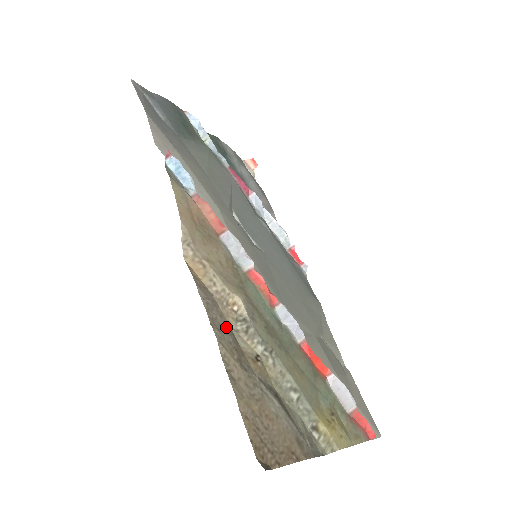
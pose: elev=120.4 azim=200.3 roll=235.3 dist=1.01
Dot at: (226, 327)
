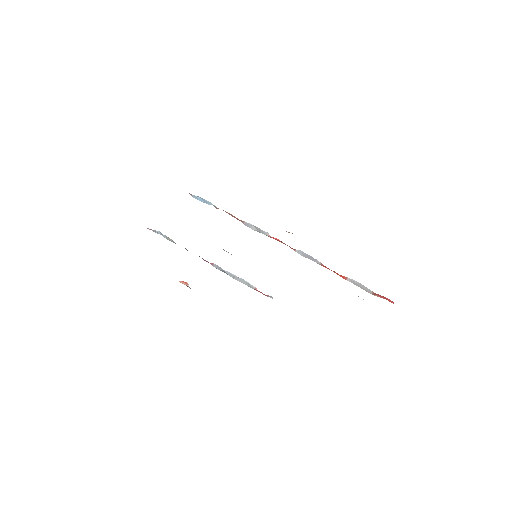
Dot at: occluded
